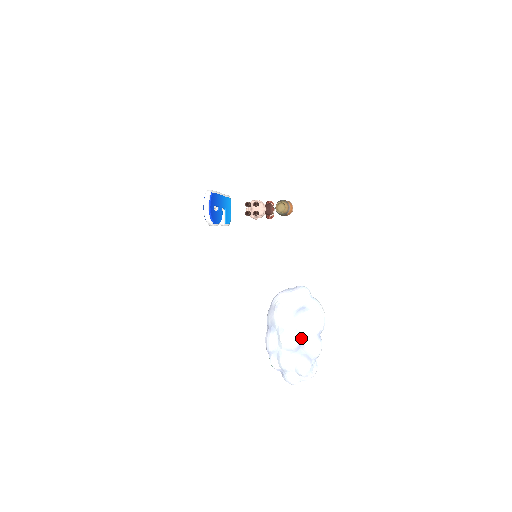
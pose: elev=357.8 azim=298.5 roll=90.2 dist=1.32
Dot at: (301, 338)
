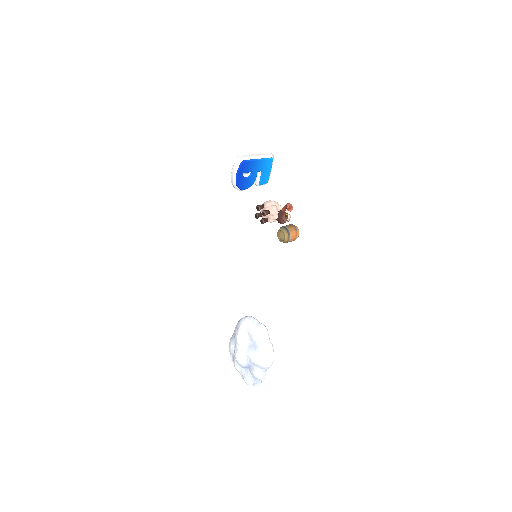
Dot at: (249, 364)
